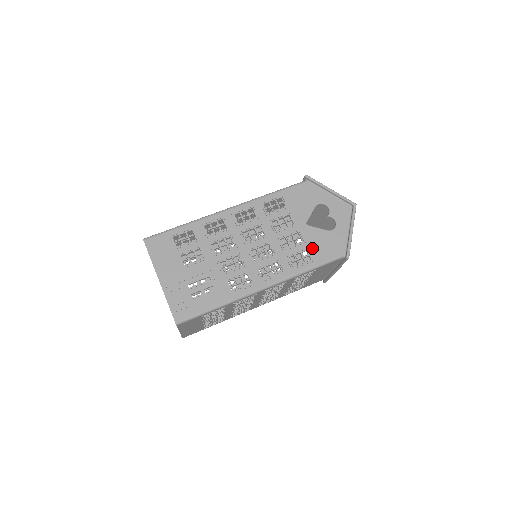
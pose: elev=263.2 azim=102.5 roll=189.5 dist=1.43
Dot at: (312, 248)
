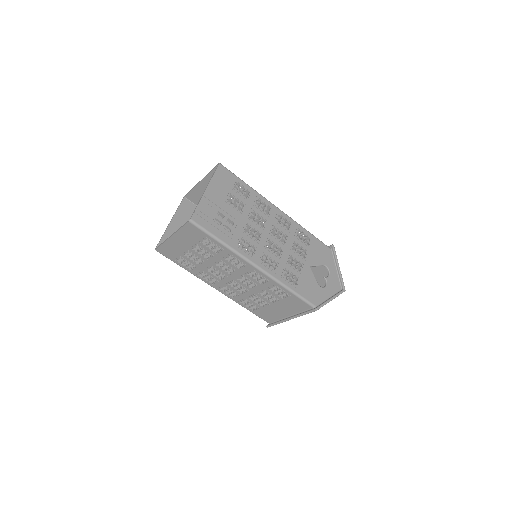
Dot at: (302, 281)
